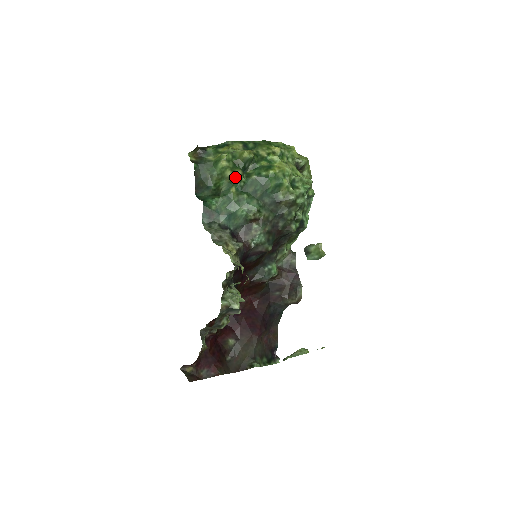
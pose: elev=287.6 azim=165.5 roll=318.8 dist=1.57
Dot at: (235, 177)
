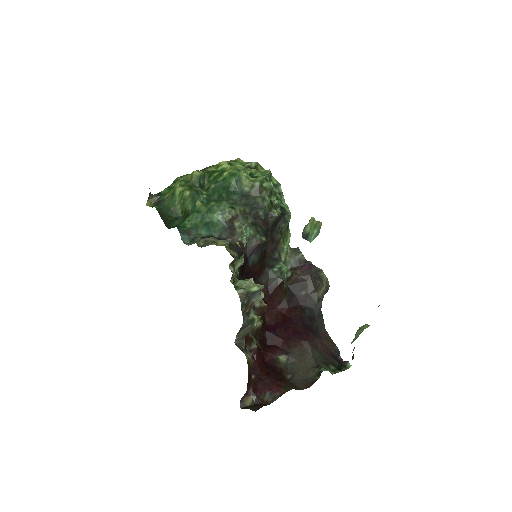
Dot at: (194, 191)
